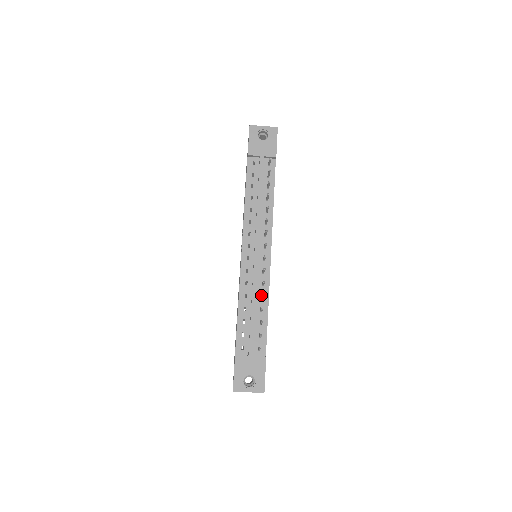
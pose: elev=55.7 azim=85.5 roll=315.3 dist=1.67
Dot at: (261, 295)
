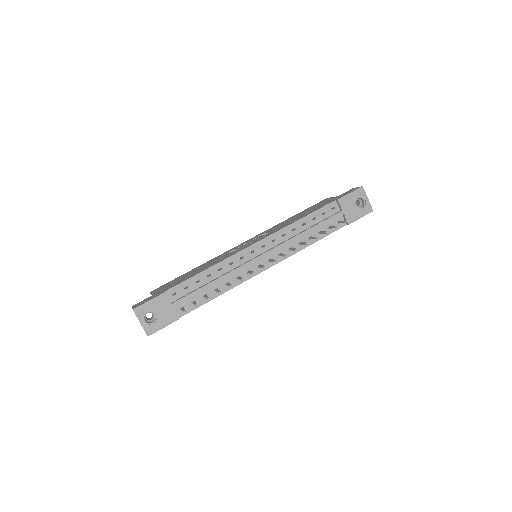
Dot at: (229, 283)
